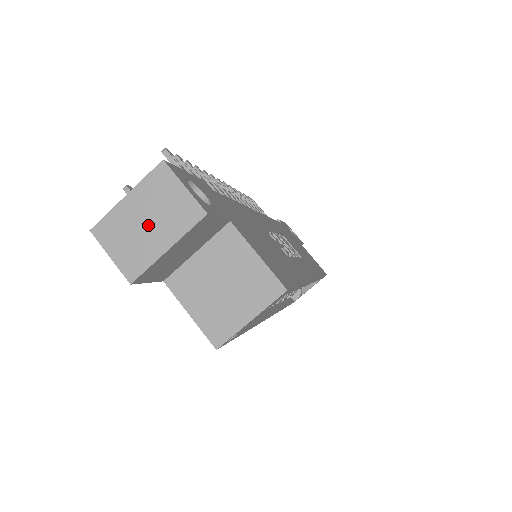
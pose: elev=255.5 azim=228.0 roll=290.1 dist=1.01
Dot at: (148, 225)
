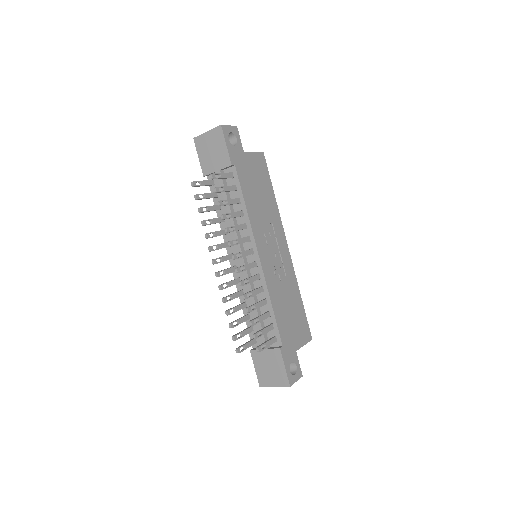
Dot at: occluded
